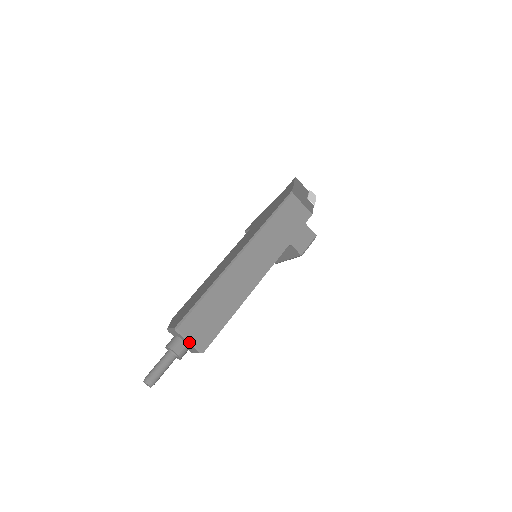
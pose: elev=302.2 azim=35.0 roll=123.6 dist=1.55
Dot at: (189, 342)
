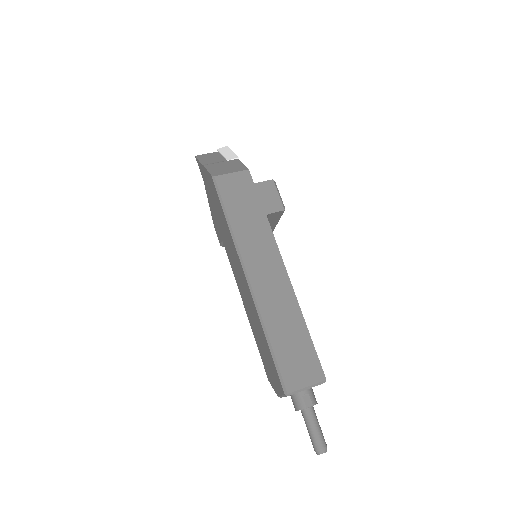
Dot at: (307, 388)
